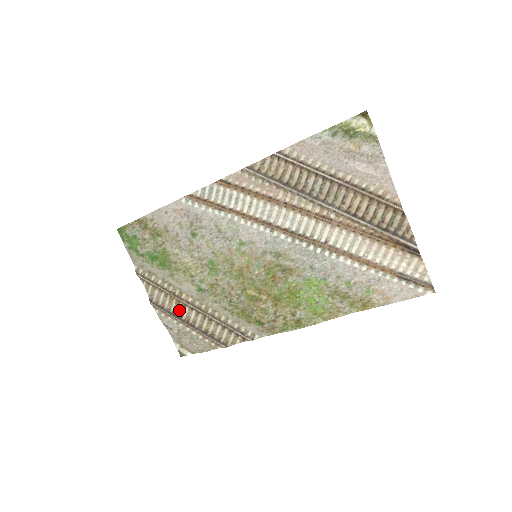
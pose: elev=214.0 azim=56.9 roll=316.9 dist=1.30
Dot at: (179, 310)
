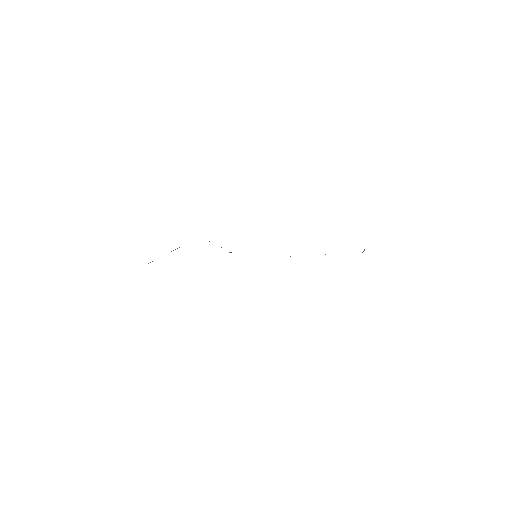
Dot at: occluded
